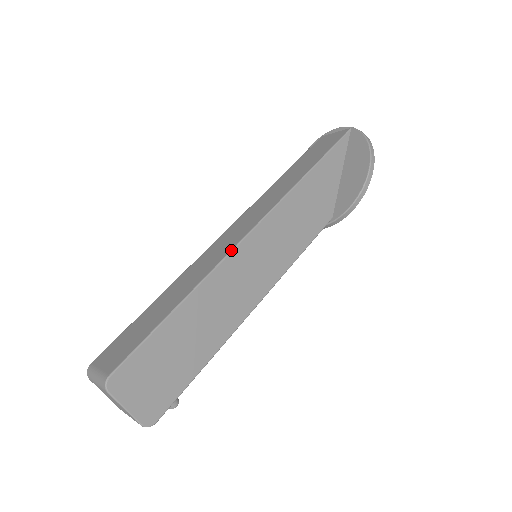
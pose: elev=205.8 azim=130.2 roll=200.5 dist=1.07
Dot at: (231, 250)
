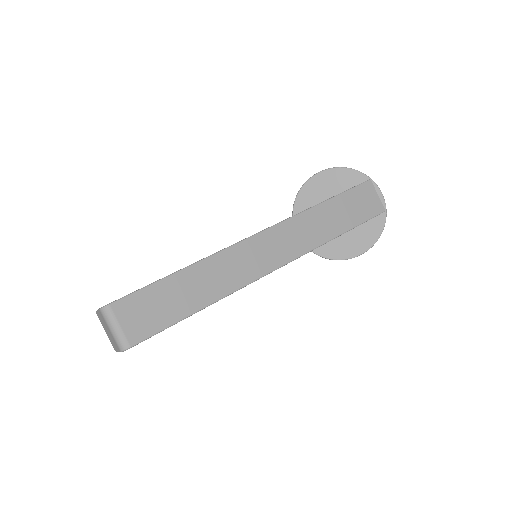
Dot at: occluded
